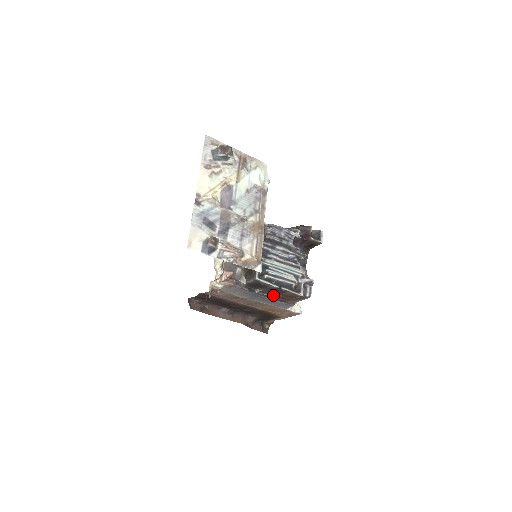
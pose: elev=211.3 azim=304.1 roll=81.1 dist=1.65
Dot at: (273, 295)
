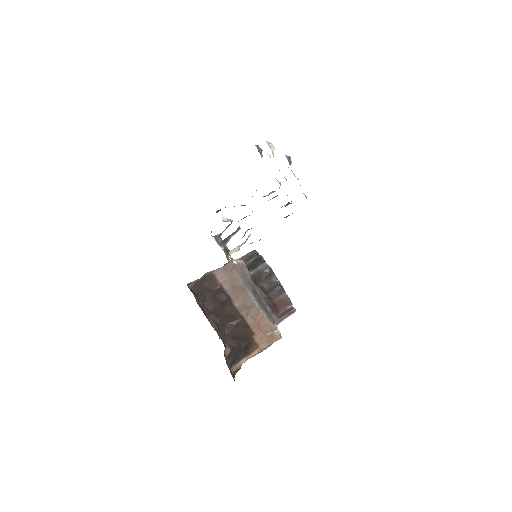
Dot at: (268, 298)
